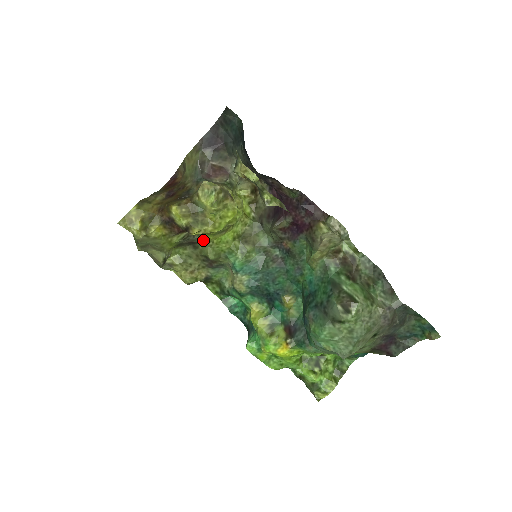
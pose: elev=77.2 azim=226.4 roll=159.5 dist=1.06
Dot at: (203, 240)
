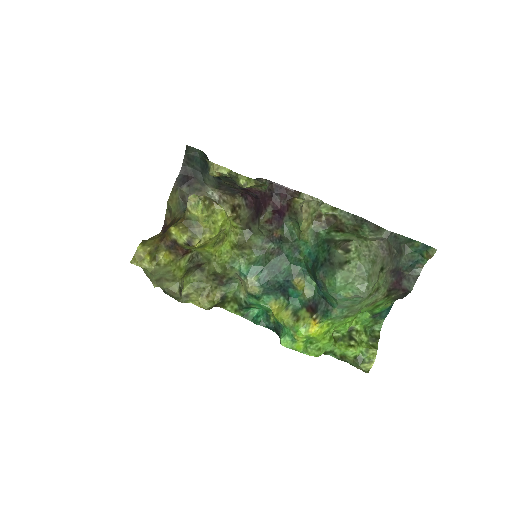
Dot at: (206, 258)
